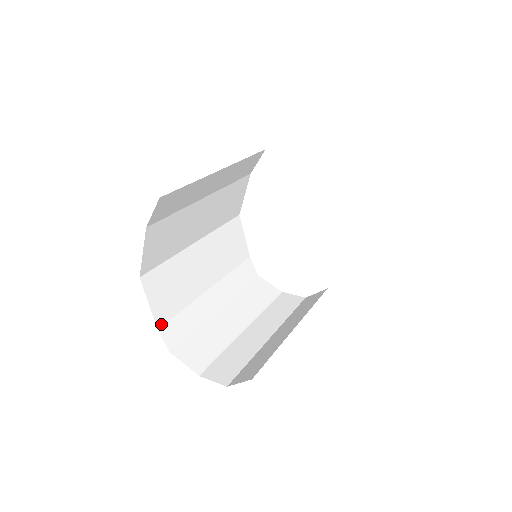
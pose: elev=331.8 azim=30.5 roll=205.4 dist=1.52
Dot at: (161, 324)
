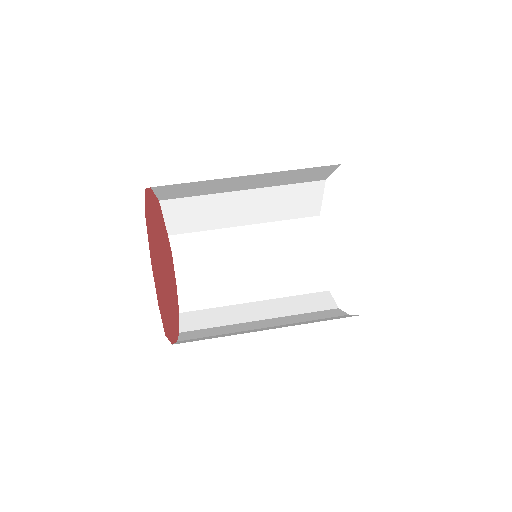
Dot at: (173, 233)
